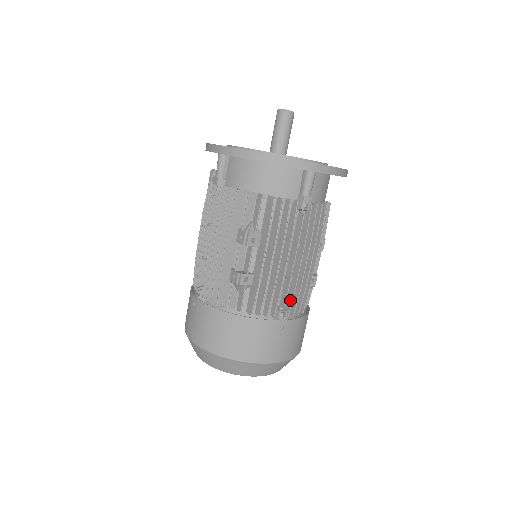
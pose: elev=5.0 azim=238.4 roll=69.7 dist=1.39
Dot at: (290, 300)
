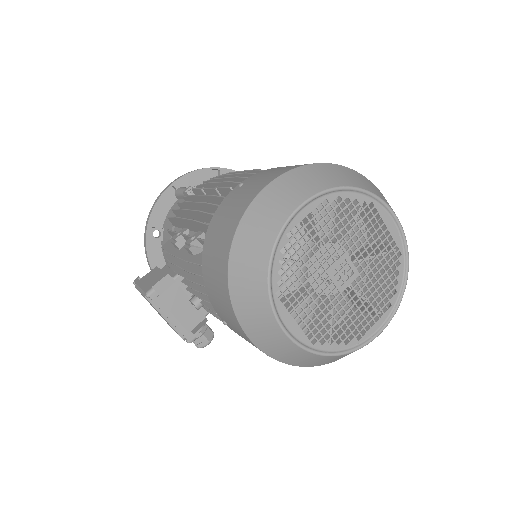
Dot at: occluded
